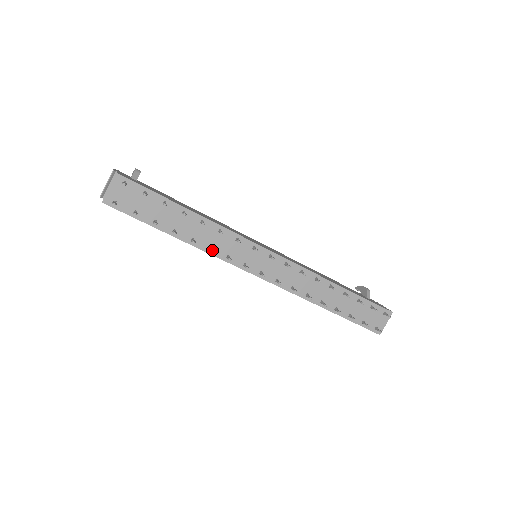
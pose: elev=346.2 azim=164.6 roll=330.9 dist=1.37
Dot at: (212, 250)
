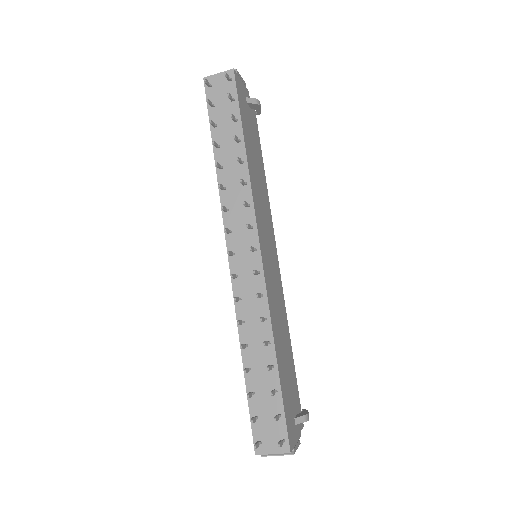
Dot at: (220, 184)
